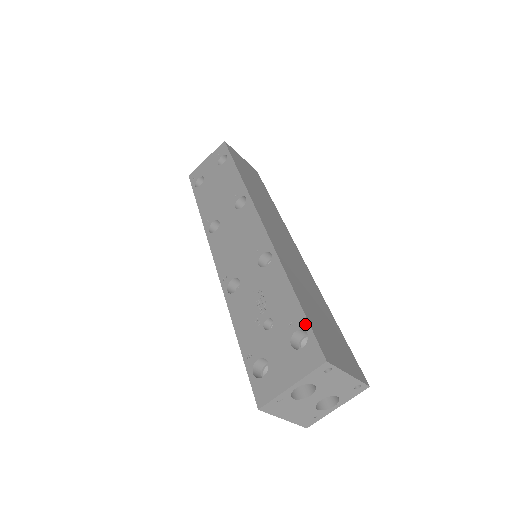
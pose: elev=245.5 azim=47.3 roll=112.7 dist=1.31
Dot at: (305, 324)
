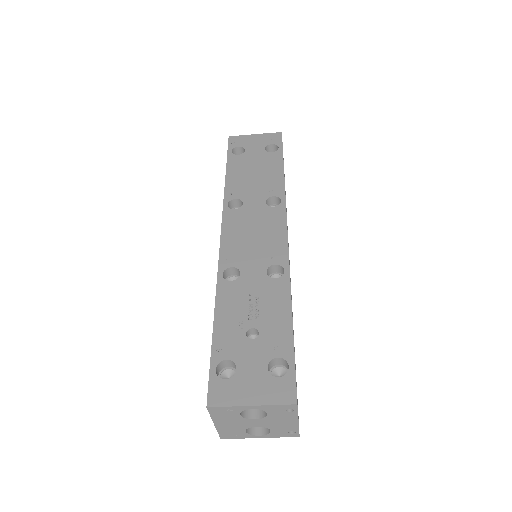
Dot at: (291, 357)
